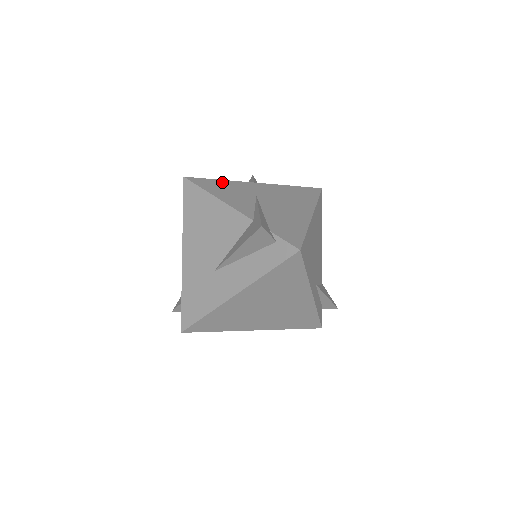
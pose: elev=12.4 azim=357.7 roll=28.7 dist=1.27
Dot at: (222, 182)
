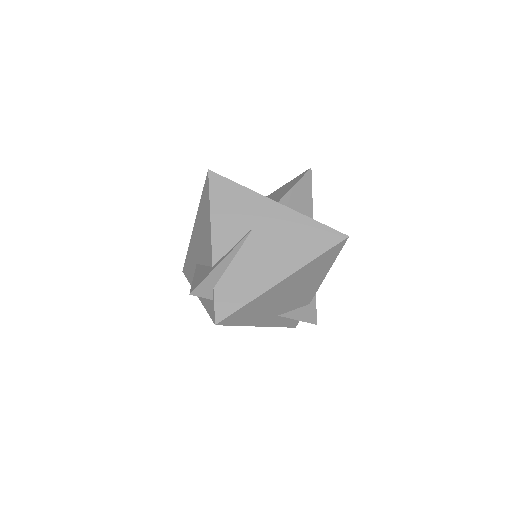
Dot at: (239, 191)
